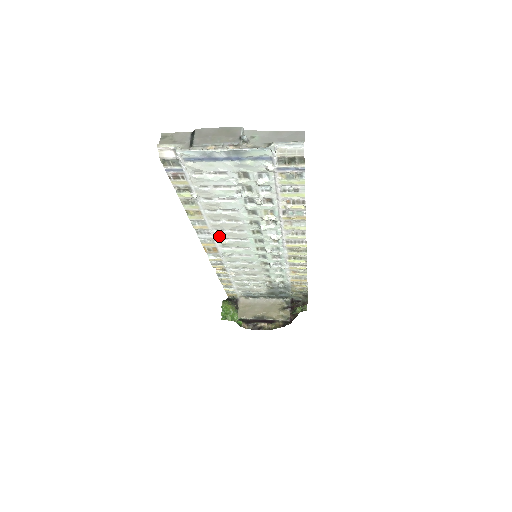
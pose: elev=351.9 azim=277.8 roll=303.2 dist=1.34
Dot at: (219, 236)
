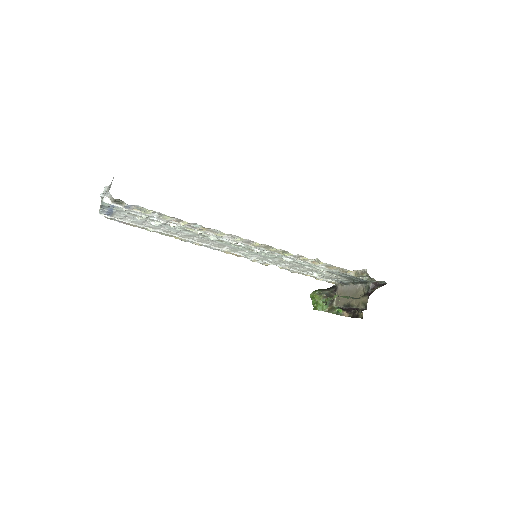
Dot at: (217, 247)
